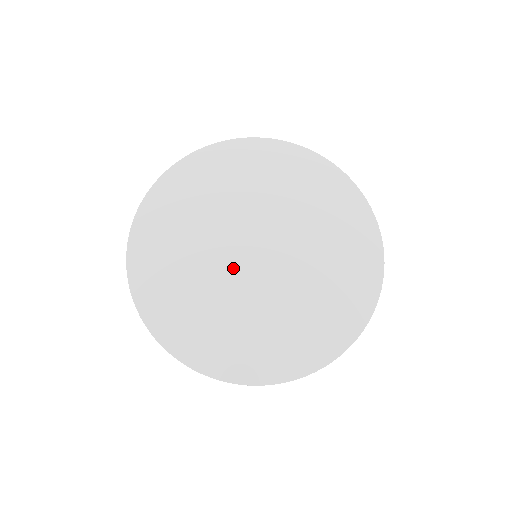
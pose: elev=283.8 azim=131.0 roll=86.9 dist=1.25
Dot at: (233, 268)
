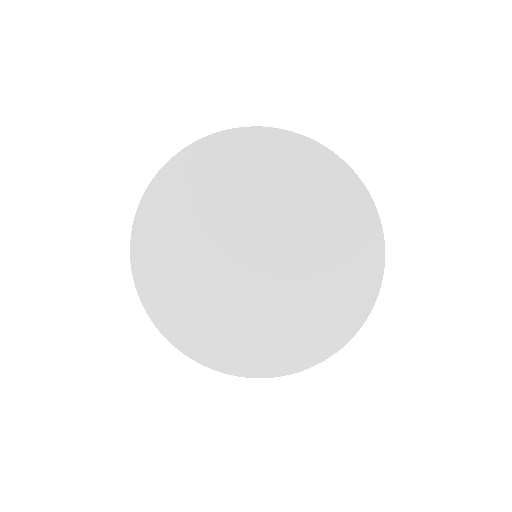
Dot at: (232, 275)
